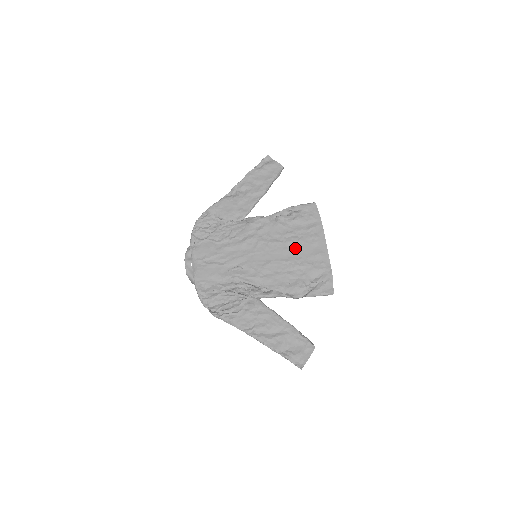
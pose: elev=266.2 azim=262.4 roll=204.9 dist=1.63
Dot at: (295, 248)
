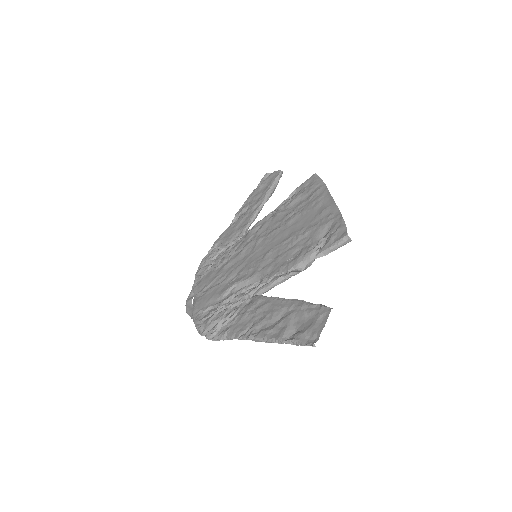
Dot at: (296, 222)
